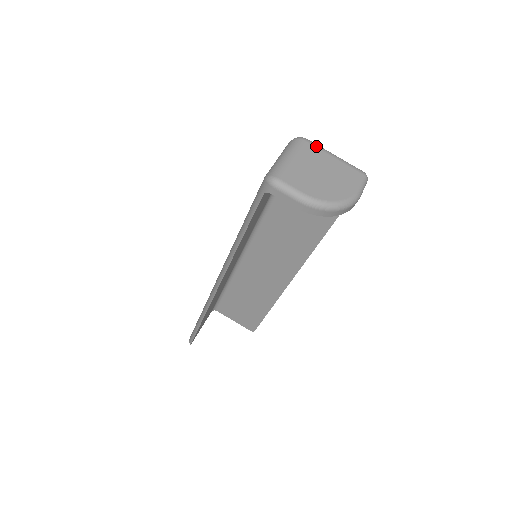
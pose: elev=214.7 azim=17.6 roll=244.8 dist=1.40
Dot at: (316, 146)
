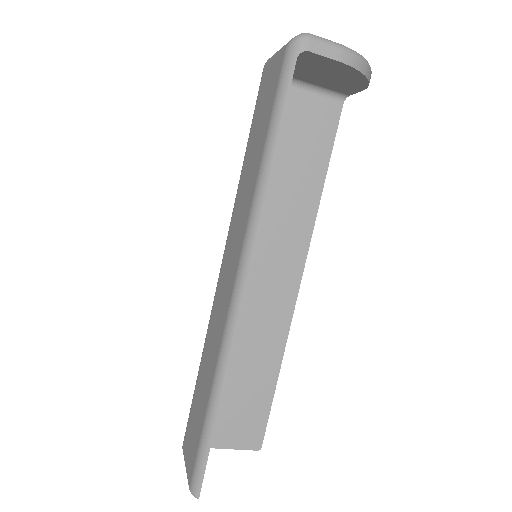
Dot at: occluded
